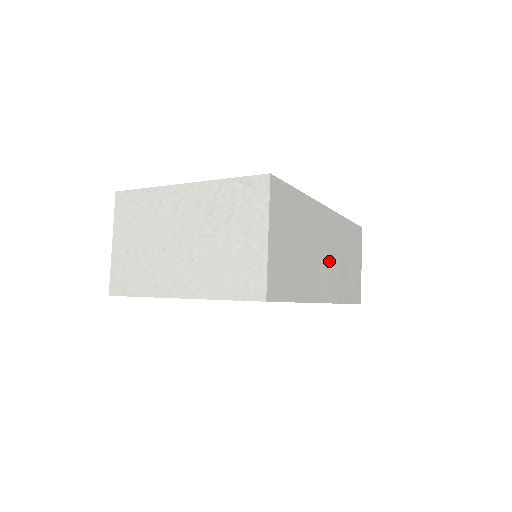
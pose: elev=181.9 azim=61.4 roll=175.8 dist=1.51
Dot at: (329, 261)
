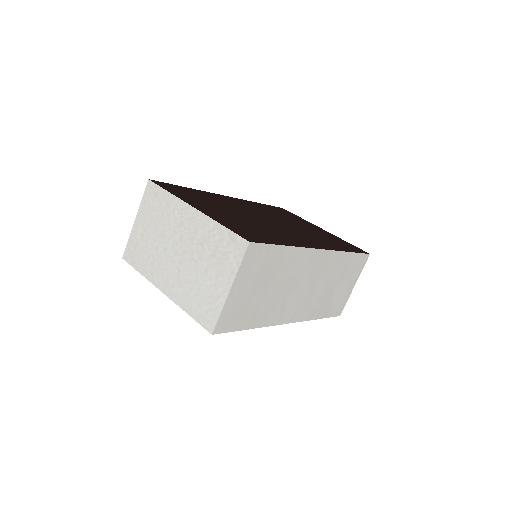
Dot at: (307, 291)
